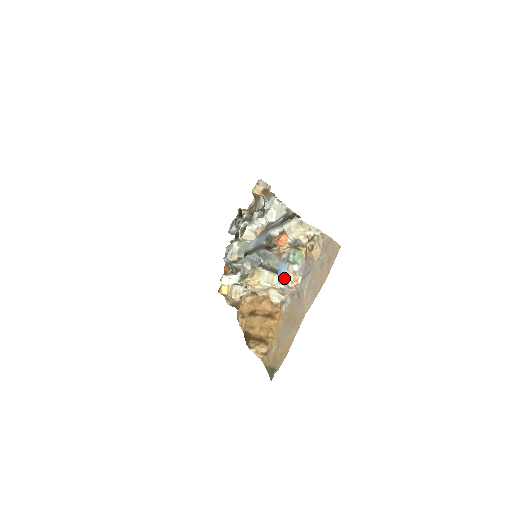
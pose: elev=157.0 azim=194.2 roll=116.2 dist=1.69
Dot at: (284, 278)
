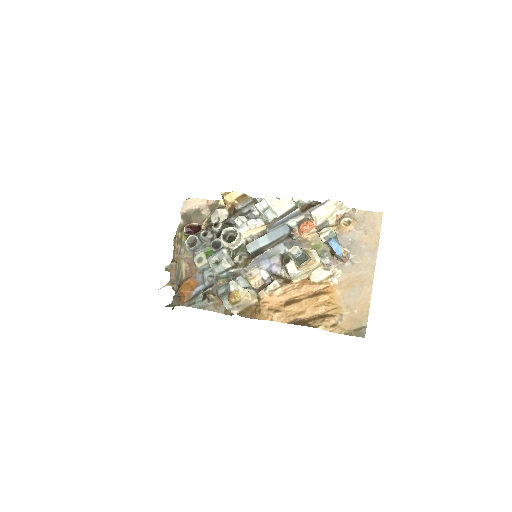
Dot at: (340, 249)
